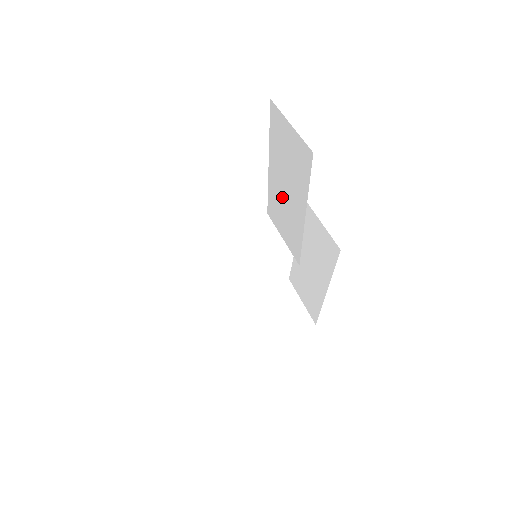
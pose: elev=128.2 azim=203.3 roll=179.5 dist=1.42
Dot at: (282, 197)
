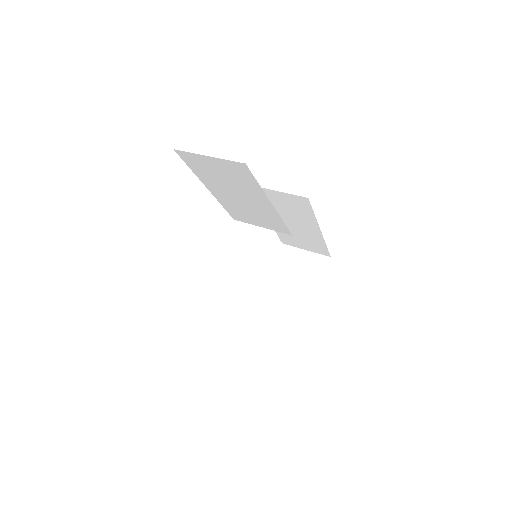
Dot at: (239, 203)
